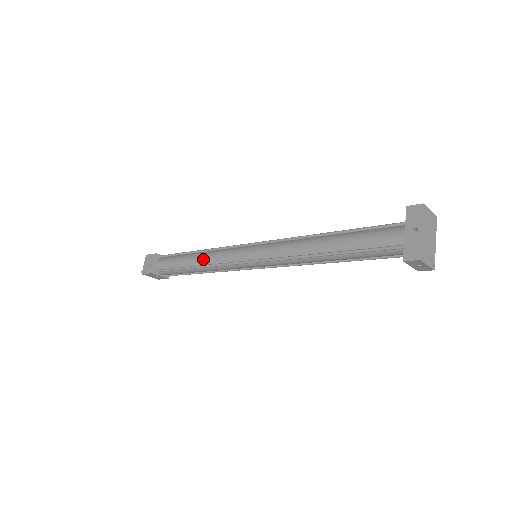
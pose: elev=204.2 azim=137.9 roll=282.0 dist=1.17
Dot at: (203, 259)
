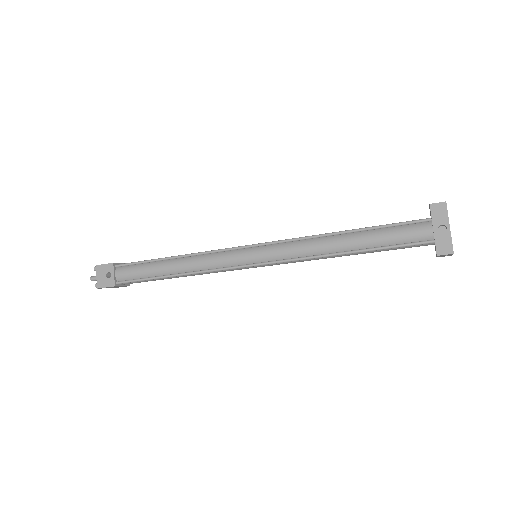
Dot at: (189, 266)
